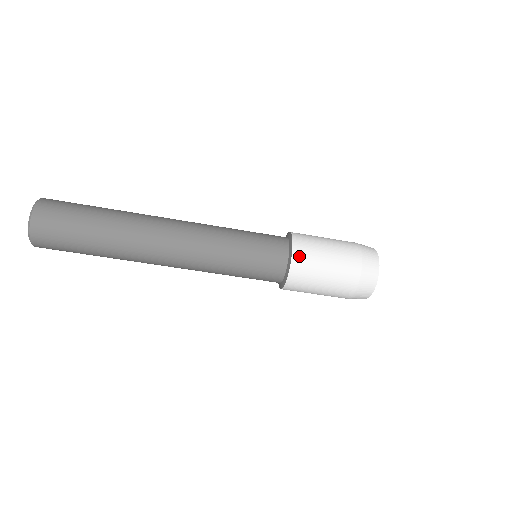
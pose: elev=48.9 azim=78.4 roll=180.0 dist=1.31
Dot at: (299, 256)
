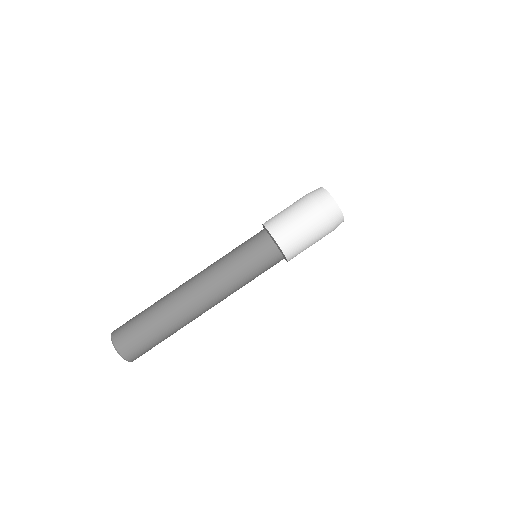
Dot at: (276, 233)
